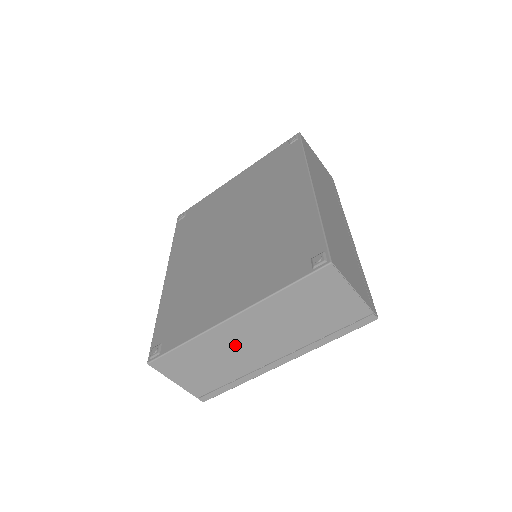
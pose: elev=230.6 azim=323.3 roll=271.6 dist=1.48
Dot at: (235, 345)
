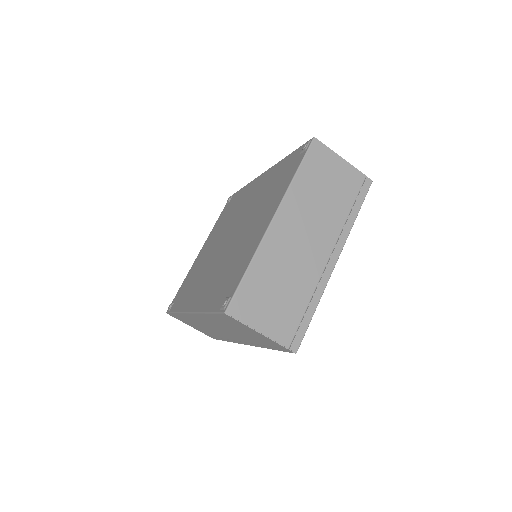
Dot at: (290, 252)
